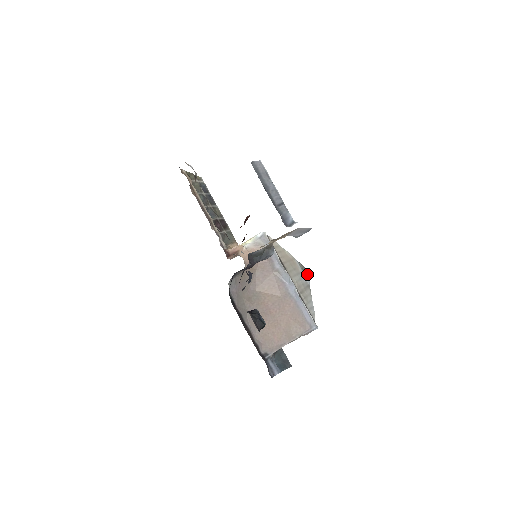
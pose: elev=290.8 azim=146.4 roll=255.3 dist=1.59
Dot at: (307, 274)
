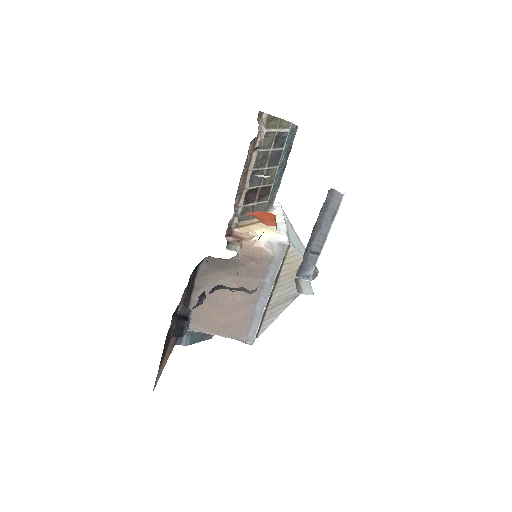
Dot at: occluded
